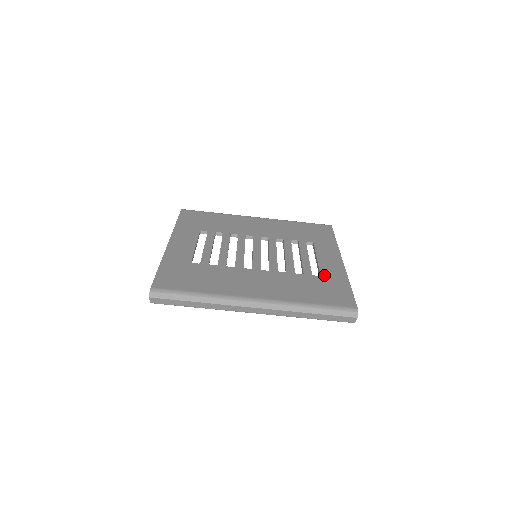
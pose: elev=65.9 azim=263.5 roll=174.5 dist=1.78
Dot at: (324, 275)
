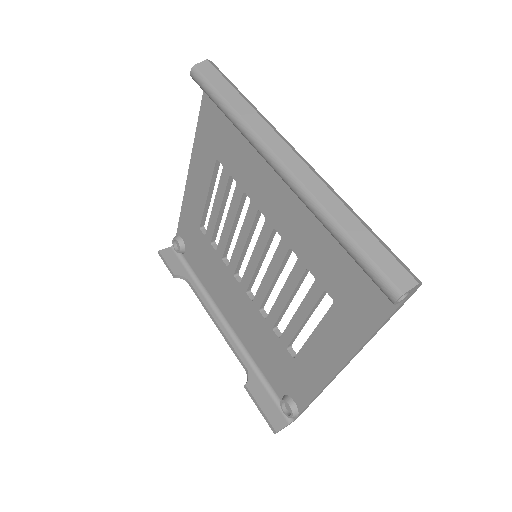
Dot at: occluded
